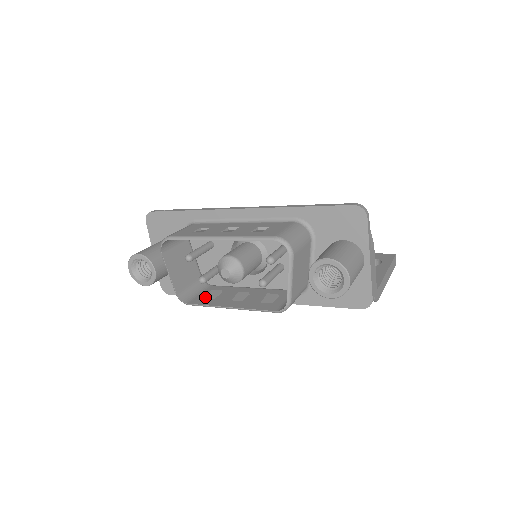
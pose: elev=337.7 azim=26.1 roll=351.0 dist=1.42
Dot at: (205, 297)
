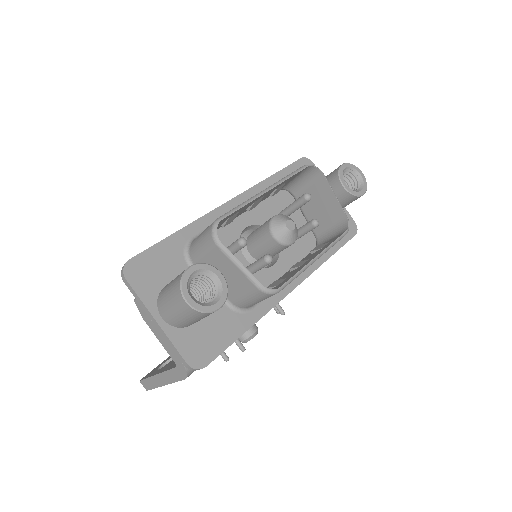
Dot at: (276, 285)
